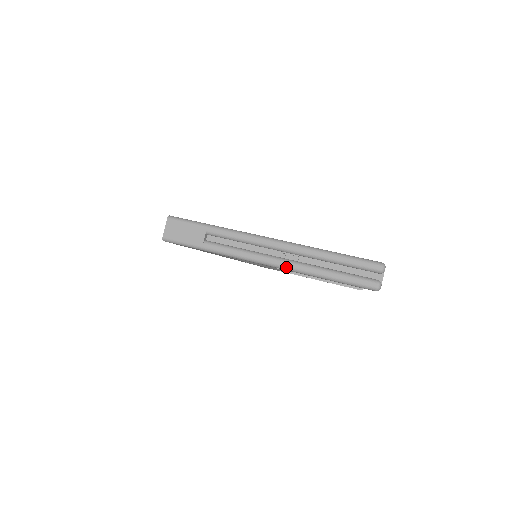
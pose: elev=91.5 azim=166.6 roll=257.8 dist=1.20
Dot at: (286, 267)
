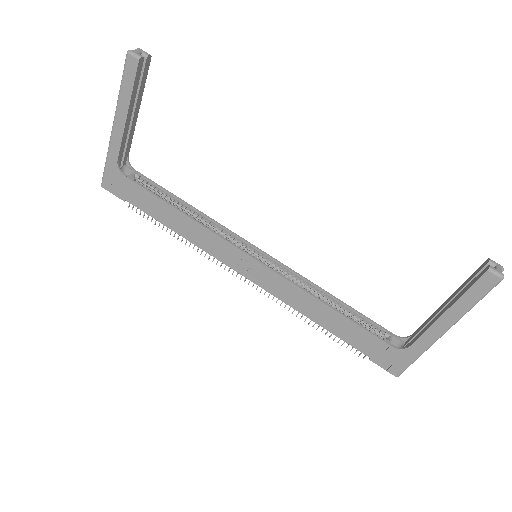
Dot at: (115, 112)
